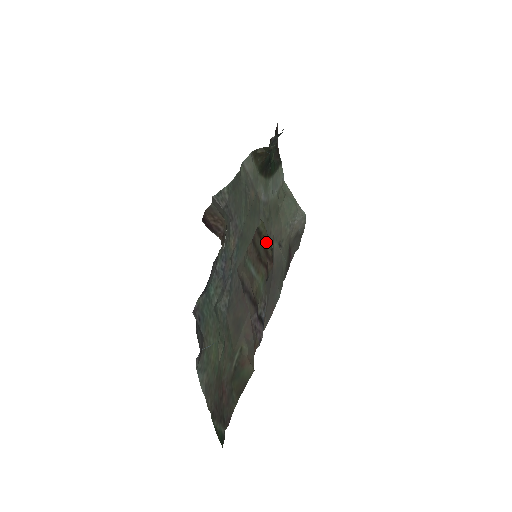
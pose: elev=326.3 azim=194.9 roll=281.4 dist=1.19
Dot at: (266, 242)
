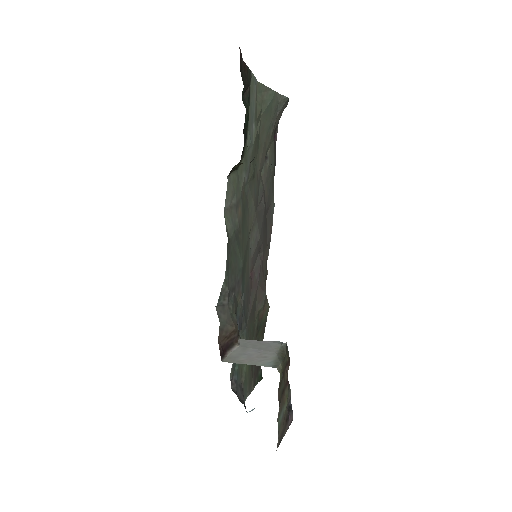
Dot at: (284, 368)
